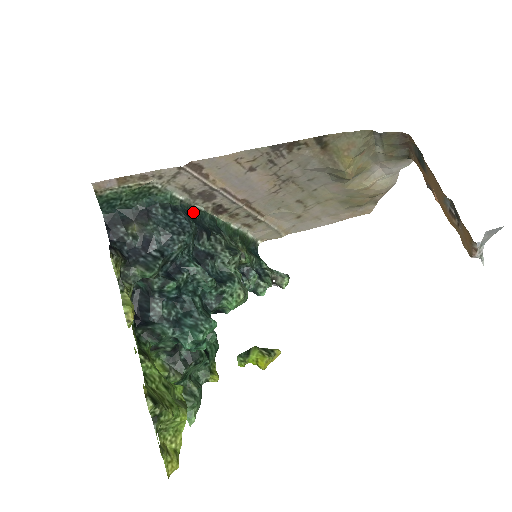
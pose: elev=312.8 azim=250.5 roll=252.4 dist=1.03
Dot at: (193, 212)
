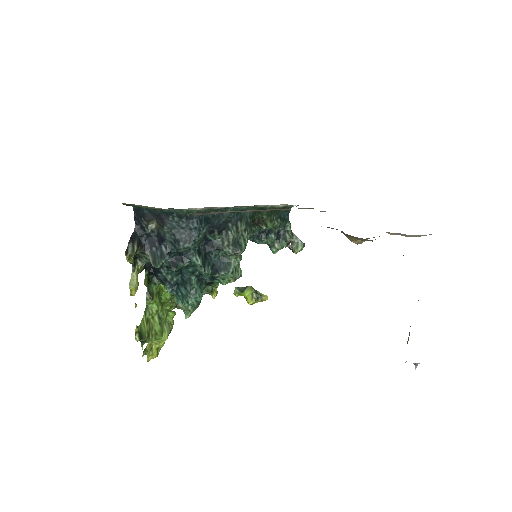
Dot at: occluded
